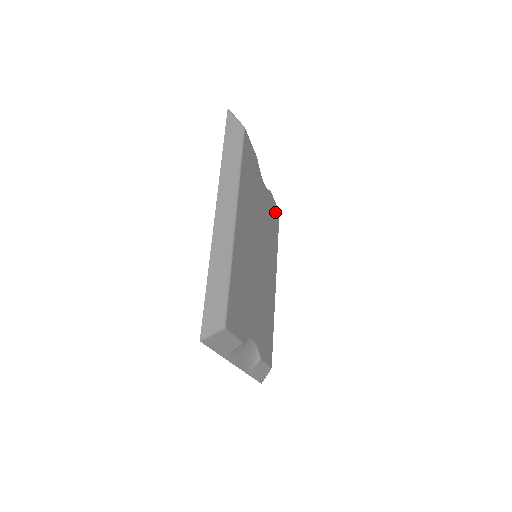
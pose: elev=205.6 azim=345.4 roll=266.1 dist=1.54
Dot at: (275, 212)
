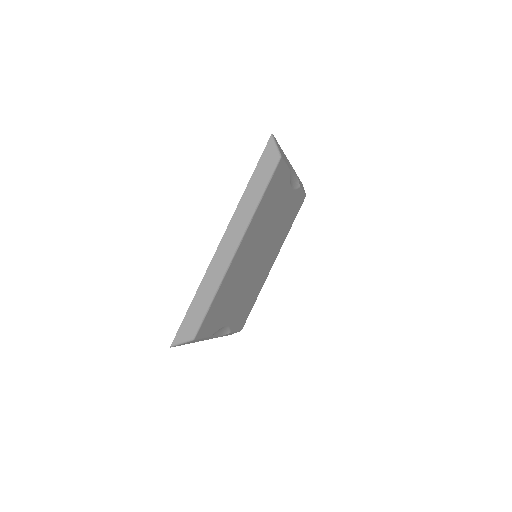
Dot at: (299, 201)
